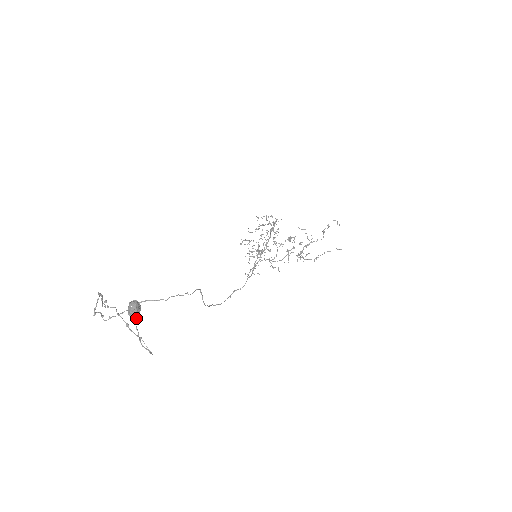
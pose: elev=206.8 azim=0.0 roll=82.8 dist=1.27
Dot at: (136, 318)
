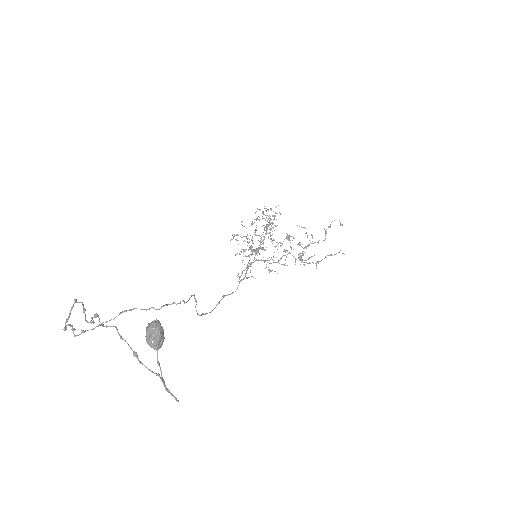
Dot at: (158, 348)
